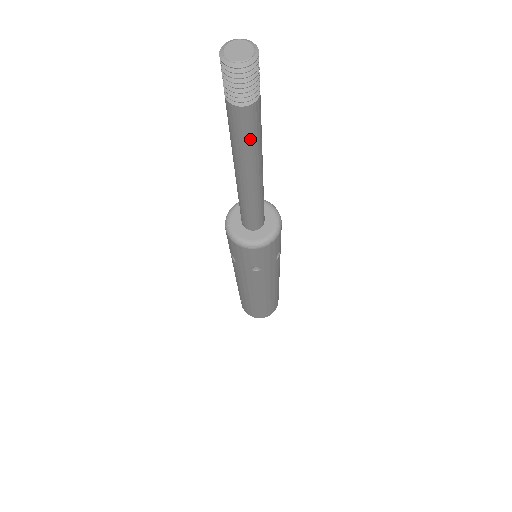
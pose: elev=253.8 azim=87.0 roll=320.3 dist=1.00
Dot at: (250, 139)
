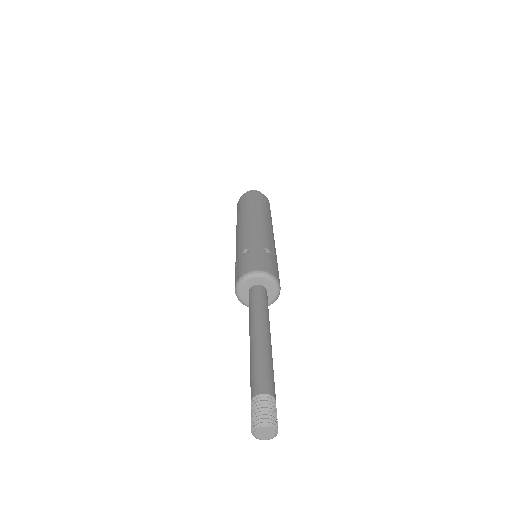
Dot at: occluded
